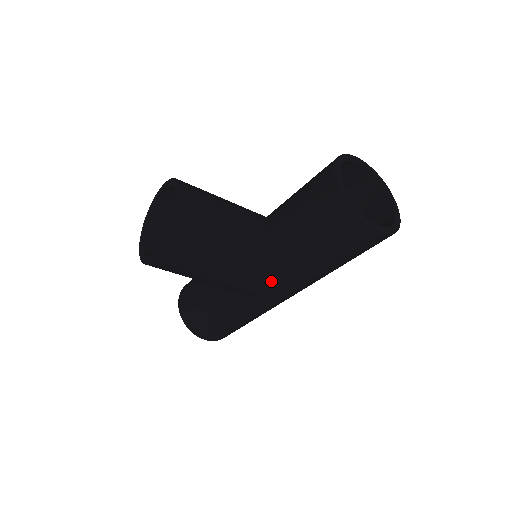
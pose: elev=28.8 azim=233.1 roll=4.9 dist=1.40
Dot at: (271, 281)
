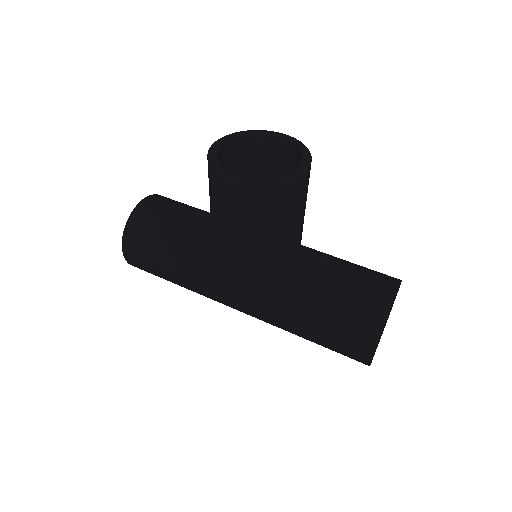
Dot at: (254, 290)
